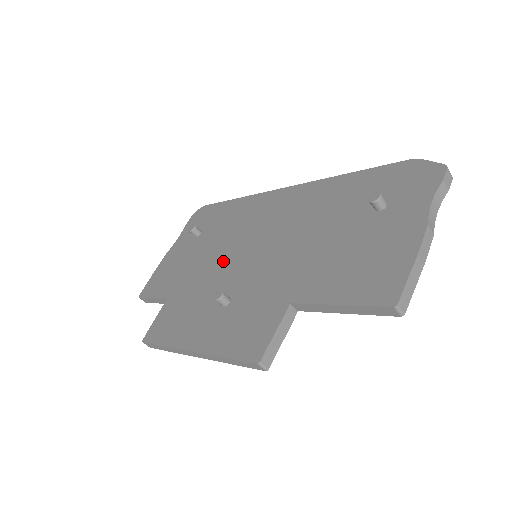
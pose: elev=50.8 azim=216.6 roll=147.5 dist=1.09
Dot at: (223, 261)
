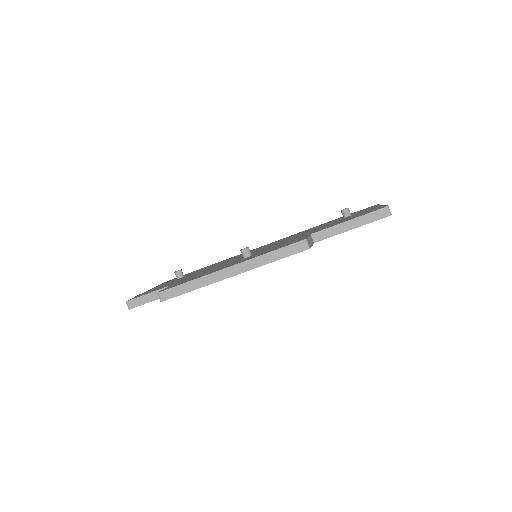
Dot at: (226, 262)
